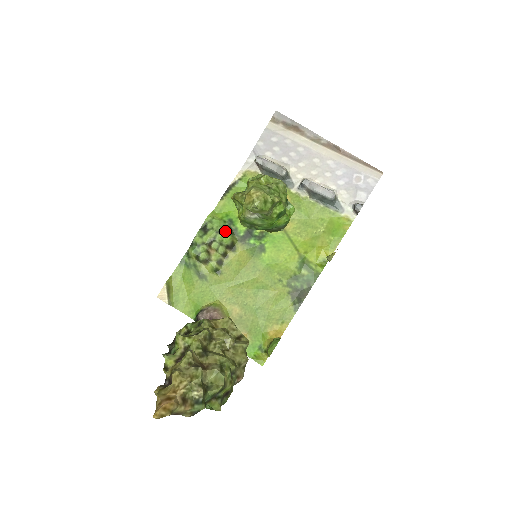
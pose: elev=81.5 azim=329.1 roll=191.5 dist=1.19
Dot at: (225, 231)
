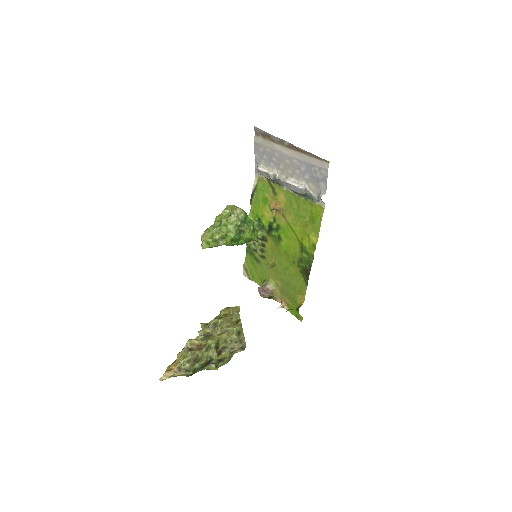
Dot at: (256, 229)
